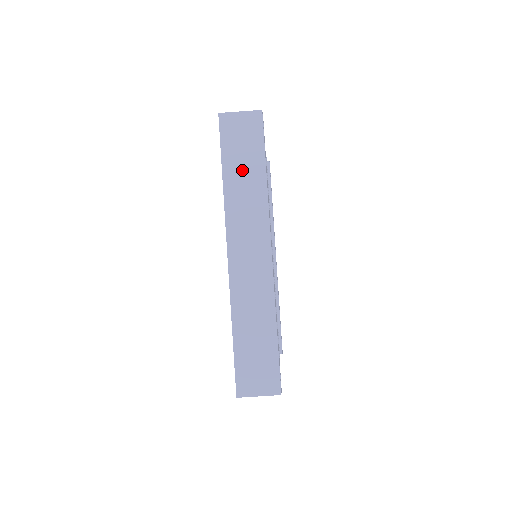
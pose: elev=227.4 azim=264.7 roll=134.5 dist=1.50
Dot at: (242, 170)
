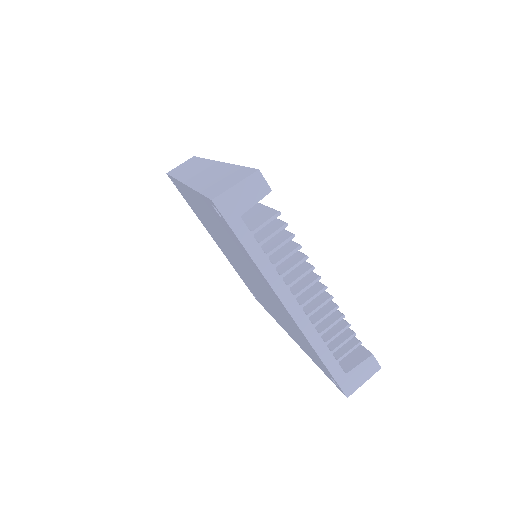
Dot at: (186, 168)
